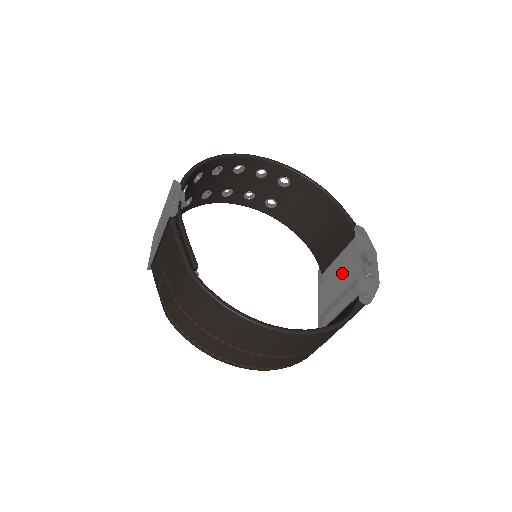
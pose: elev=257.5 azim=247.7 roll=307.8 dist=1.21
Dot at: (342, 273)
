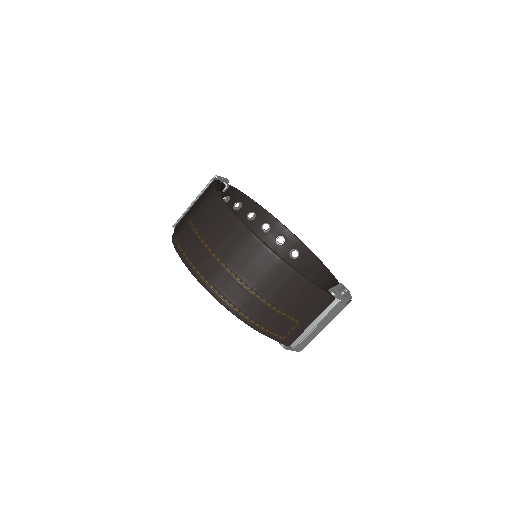
Dot at: occluded
